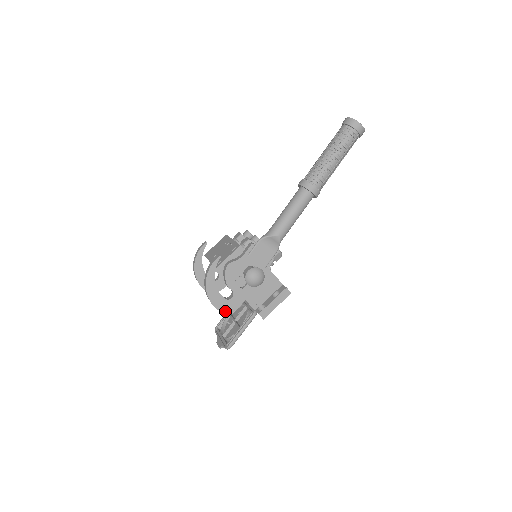
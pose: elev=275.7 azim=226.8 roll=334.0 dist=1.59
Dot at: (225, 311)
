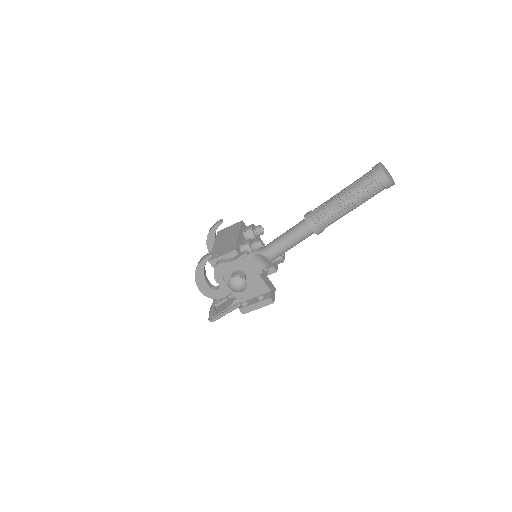
Dot at: (210, 297)
